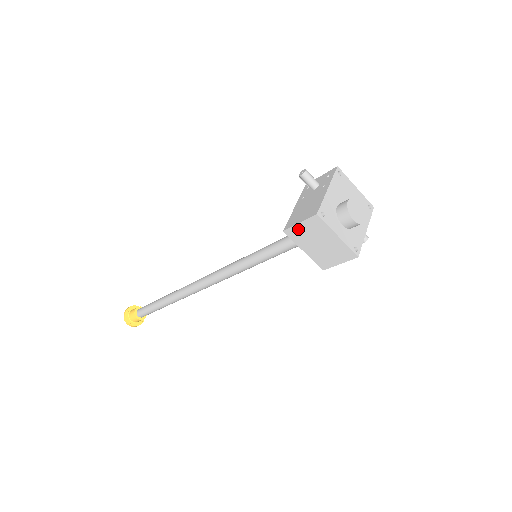
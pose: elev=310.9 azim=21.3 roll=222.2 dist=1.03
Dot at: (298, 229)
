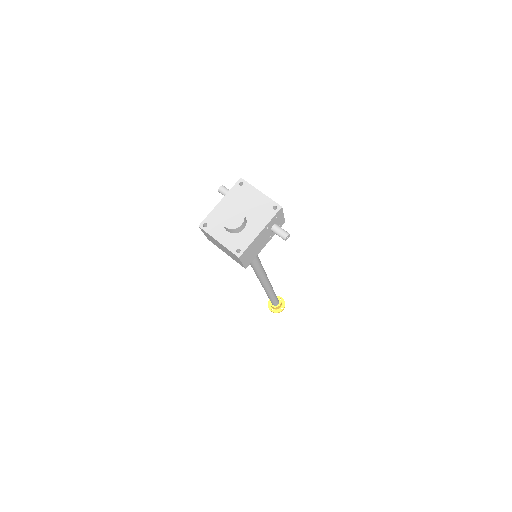
Dot at: (208, 237)
